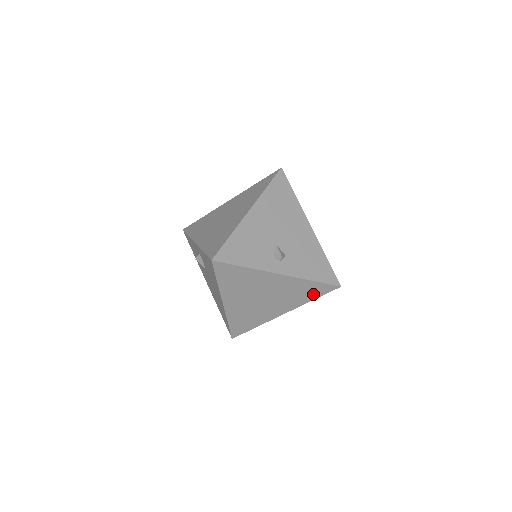
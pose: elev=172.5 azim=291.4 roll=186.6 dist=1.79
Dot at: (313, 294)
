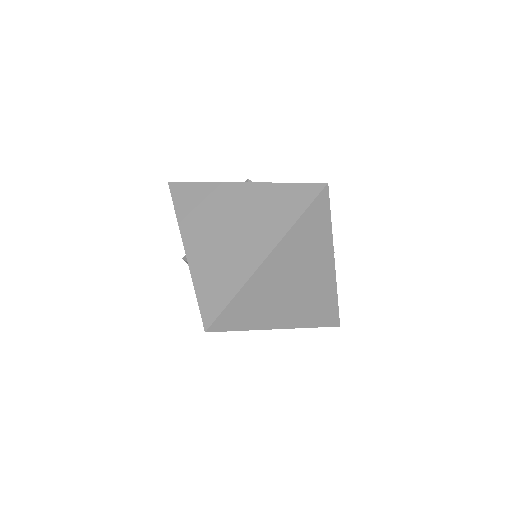
Dot at: (295, 206)
